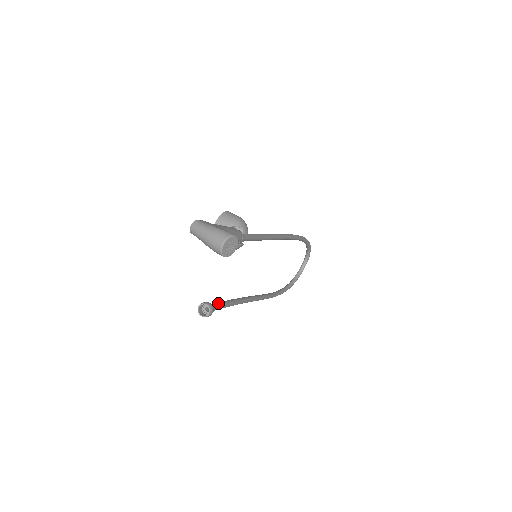
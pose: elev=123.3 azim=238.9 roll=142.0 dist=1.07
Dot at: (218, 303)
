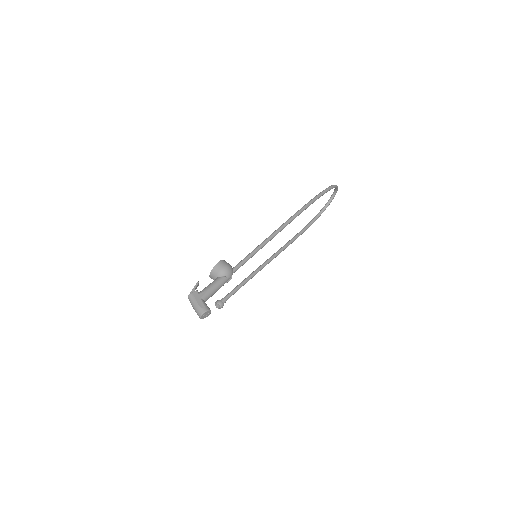
Dot at: (230, 294)
